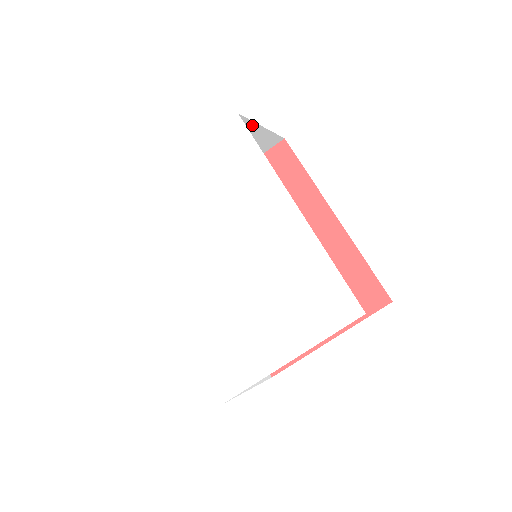
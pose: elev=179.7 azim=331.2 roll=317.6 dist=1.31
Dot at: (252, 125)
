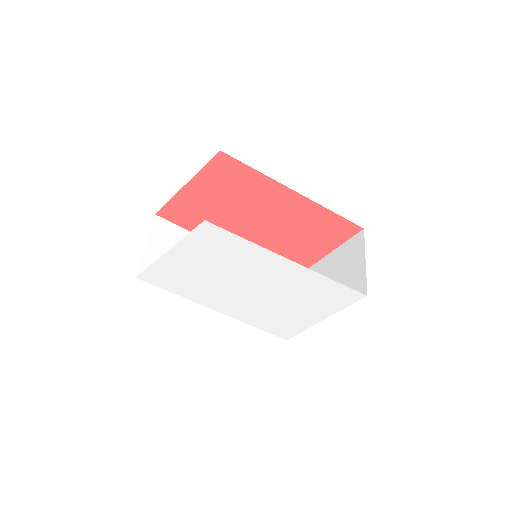
Dot at: occluded
